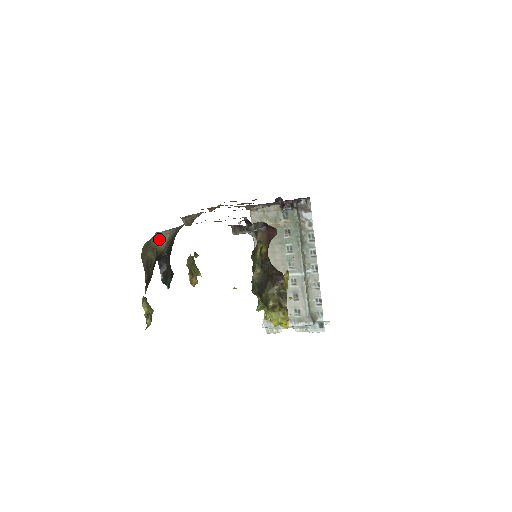
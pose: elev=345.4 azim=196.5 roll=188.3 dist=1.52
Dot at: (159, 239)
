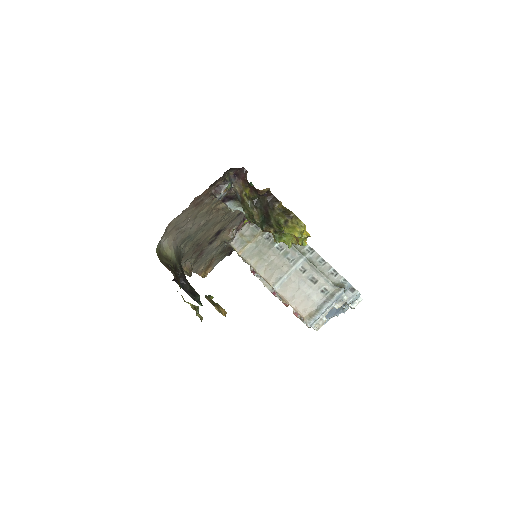
Dot at: (167, 251)
